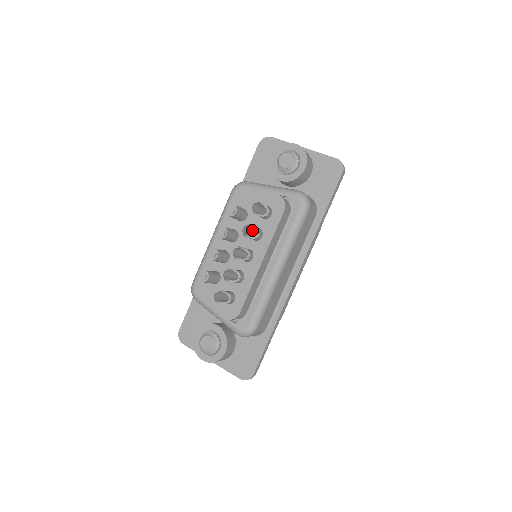
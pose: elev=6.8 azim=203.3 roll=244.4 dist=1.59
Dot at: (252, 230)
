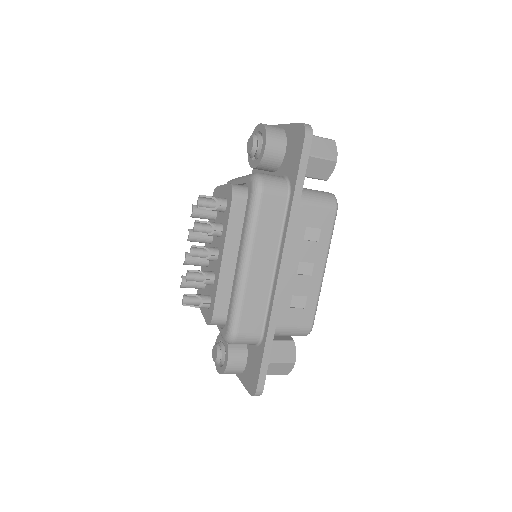
Dot at: occluded
